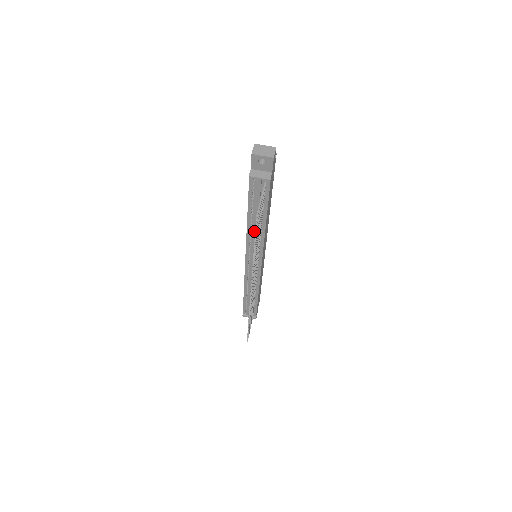
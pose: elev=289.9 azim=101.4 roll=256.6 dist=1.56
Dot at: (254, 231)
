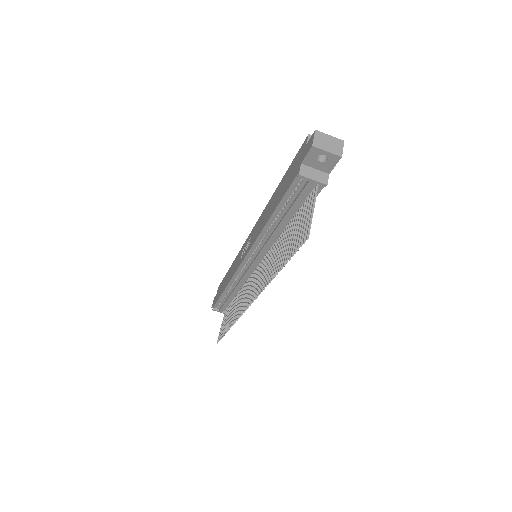
Dot at: (272, 235)
